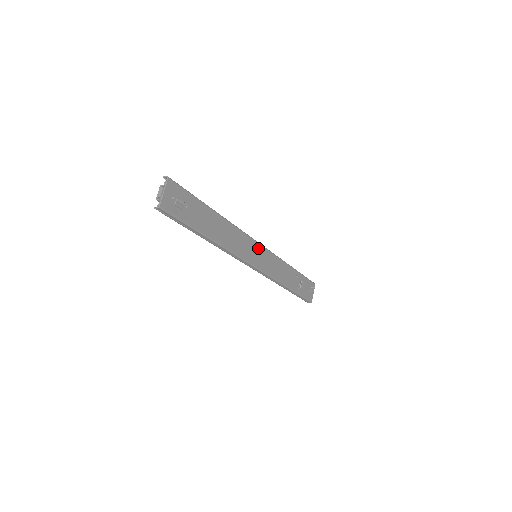
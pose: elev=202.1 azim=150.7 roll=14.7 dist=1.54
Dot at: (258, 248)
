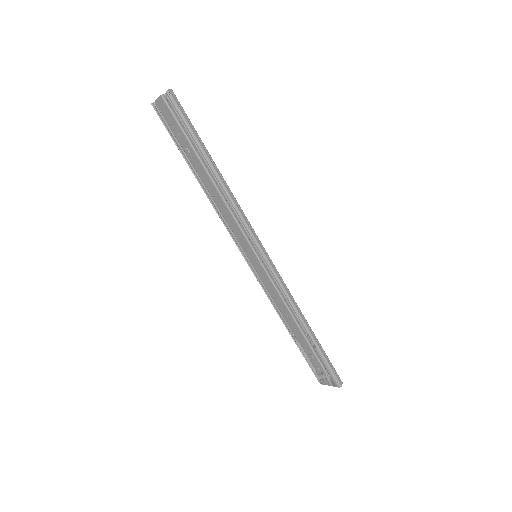
Dot at: occluded
